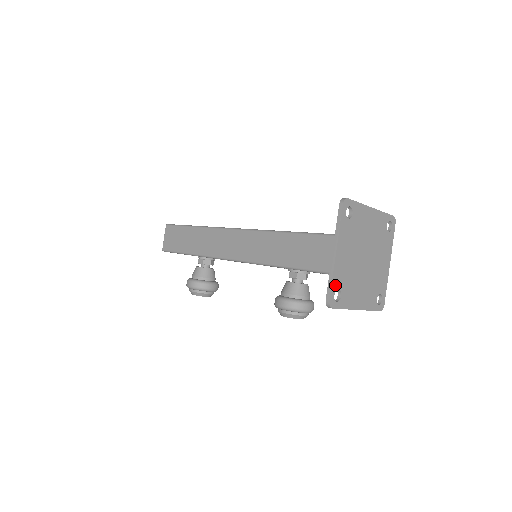
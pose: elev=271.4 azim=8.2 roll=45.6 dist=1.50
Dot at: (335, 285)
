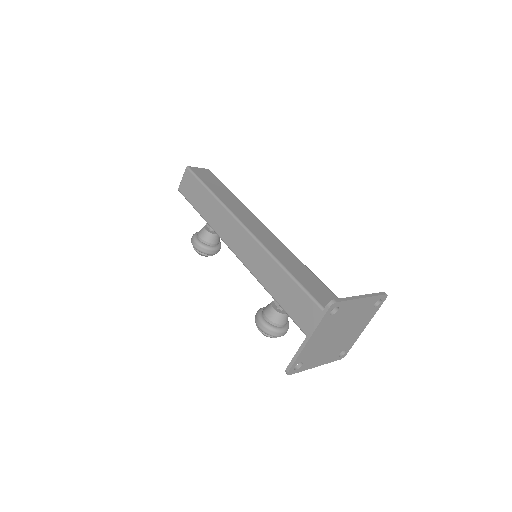
Dot at: (298, 361)
